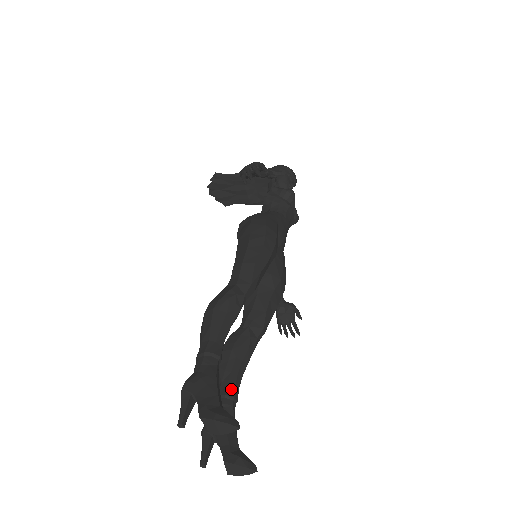
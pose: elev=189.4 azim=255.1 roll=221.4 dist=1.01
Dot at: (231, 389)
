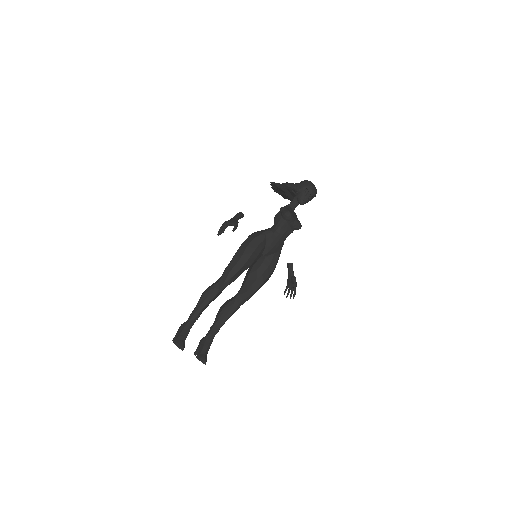
Dot at: (215, 327)
